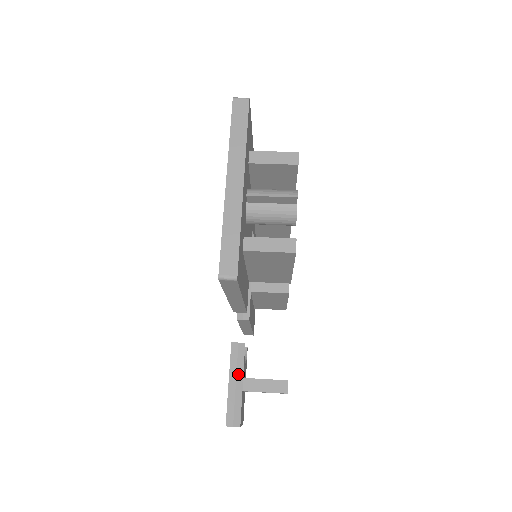
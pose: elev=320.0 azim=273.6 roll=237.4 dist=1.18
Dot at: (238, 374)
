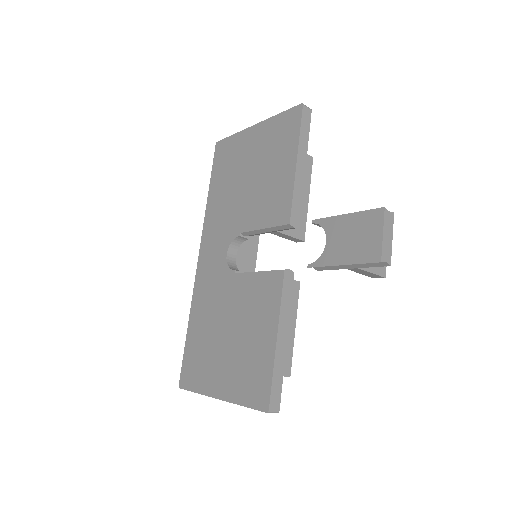
Dot at: occluded
